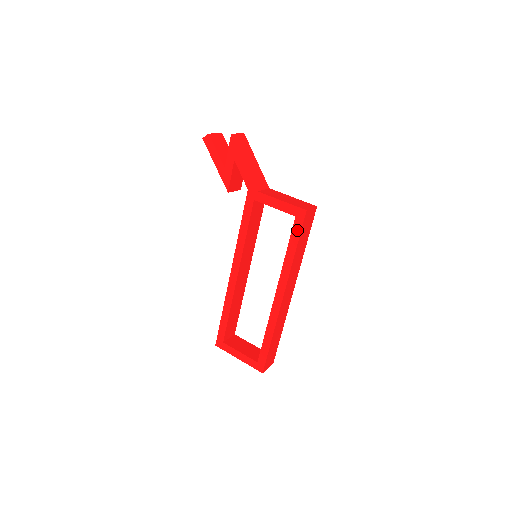
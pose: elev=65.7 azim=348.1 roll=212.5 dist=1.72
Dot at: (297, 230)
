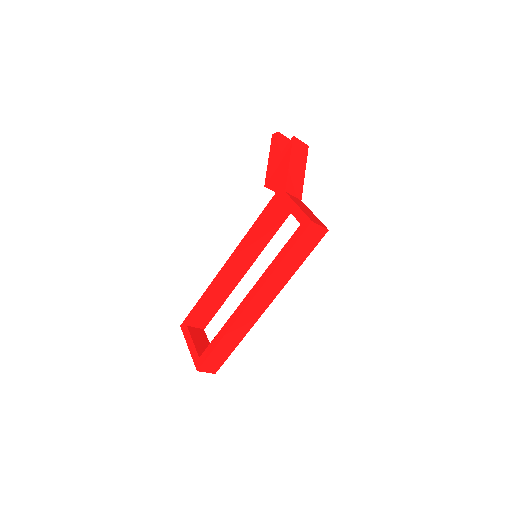
Dot at: (295, 238)
